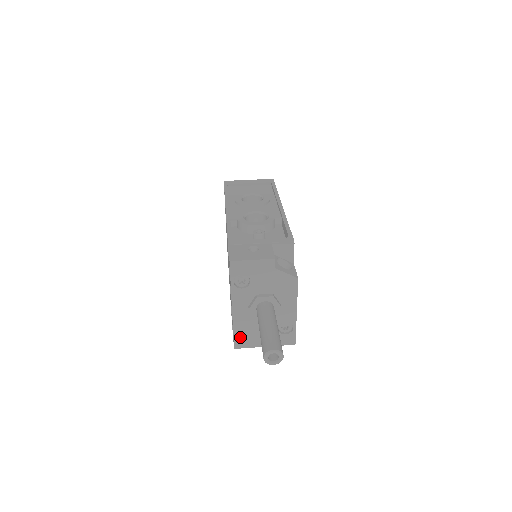
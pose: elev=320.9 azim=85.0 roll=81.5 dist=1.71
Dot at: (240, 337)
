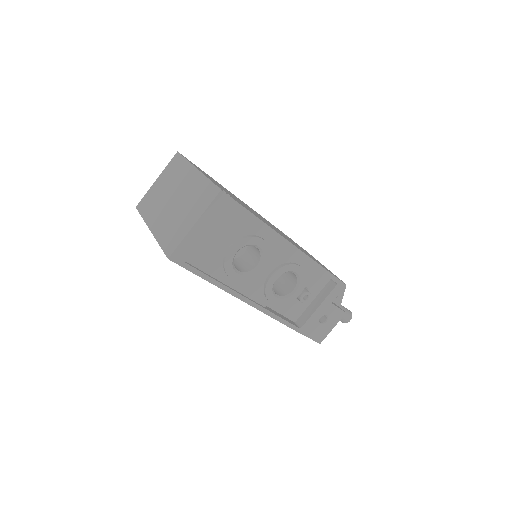
Dot at: occluded
